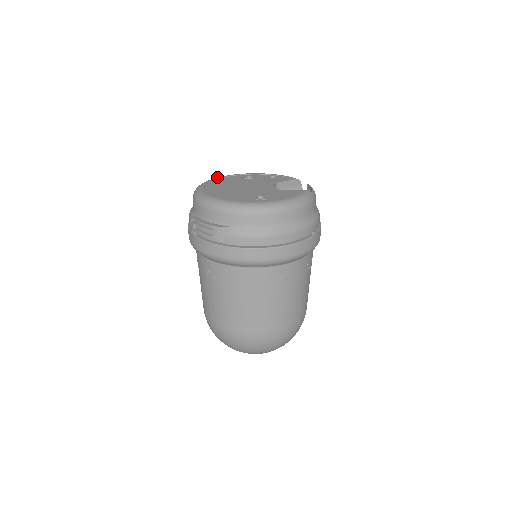
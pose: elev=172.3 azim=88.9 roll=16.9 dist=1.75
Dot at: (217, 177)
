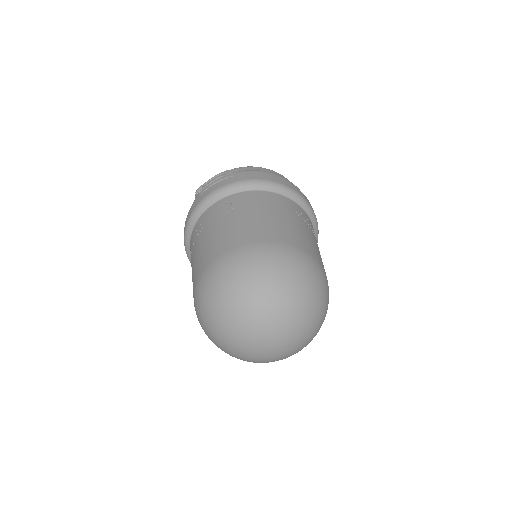
Dot at: occluded
